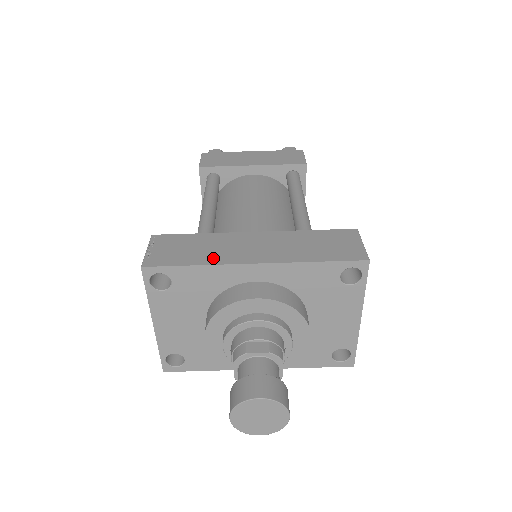
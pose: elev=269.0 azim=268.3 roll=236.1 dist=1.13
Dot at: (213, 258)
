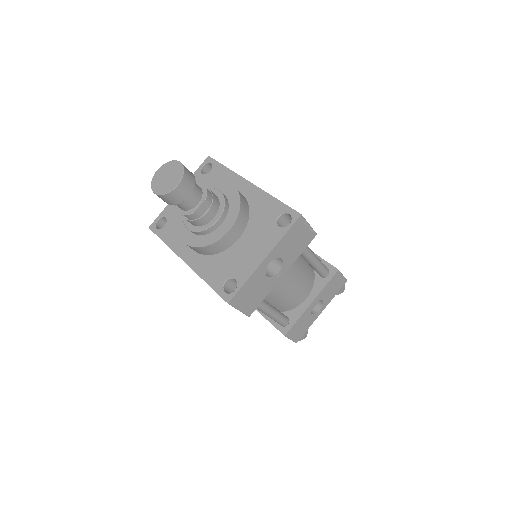
Dot at: occluded
